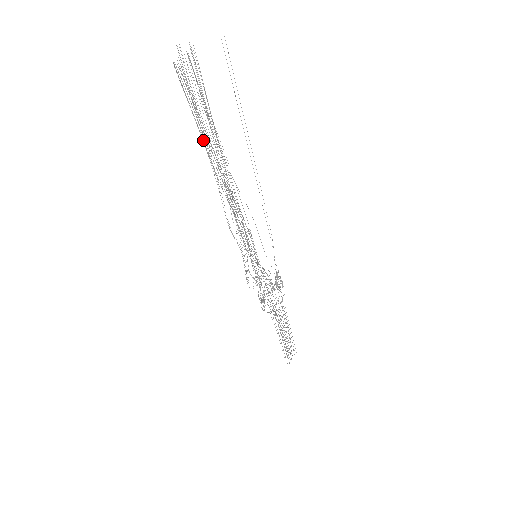
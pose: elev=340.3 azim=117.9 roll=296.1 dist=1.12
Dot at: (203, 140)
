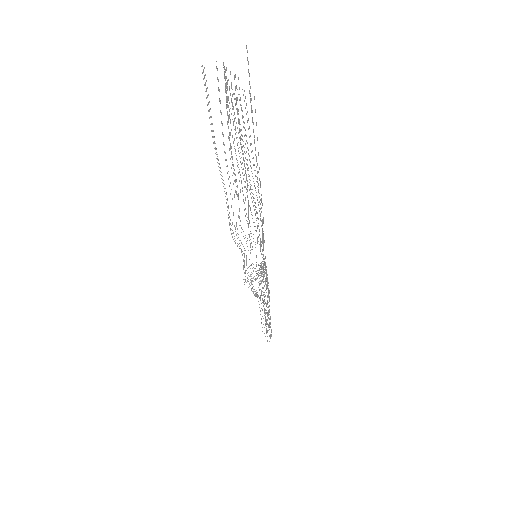
Dot at: occluded
